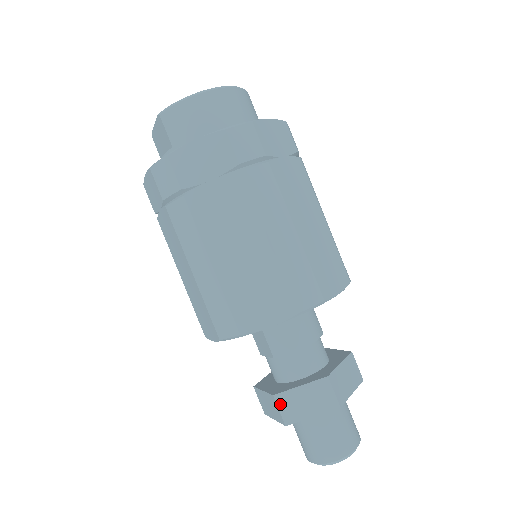
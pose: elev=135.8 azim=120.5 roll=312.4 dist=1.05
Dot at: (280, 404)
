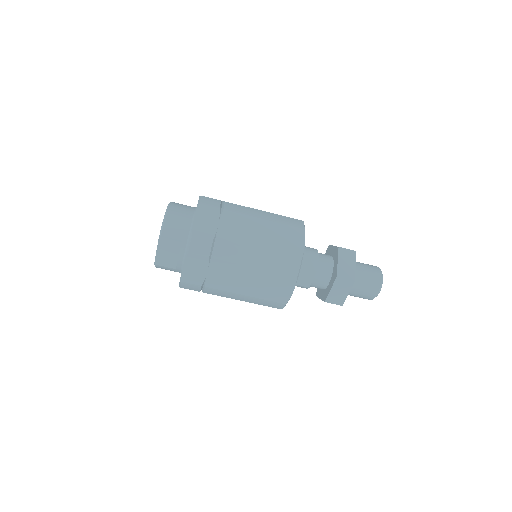
Dot at: (343, 276)
